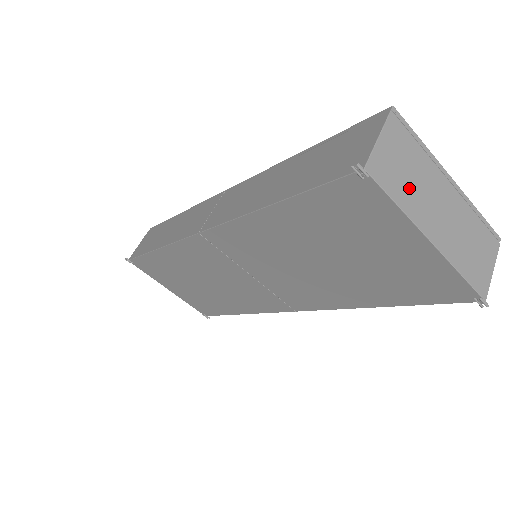
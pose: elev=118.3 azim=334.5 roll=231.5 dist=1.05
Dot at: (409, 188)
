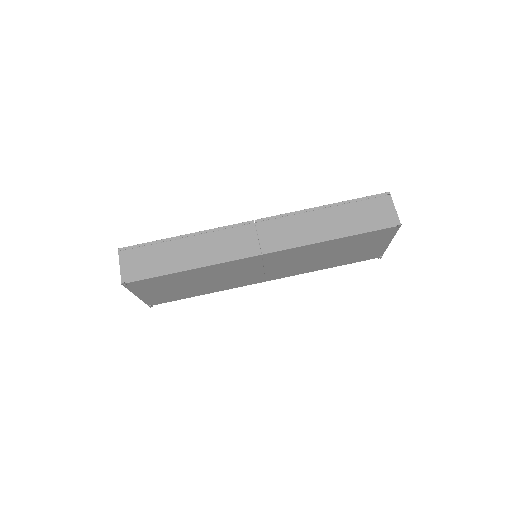
Dot at: occluded
